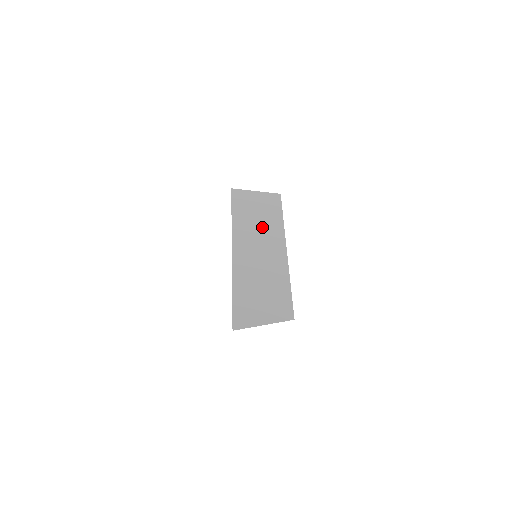
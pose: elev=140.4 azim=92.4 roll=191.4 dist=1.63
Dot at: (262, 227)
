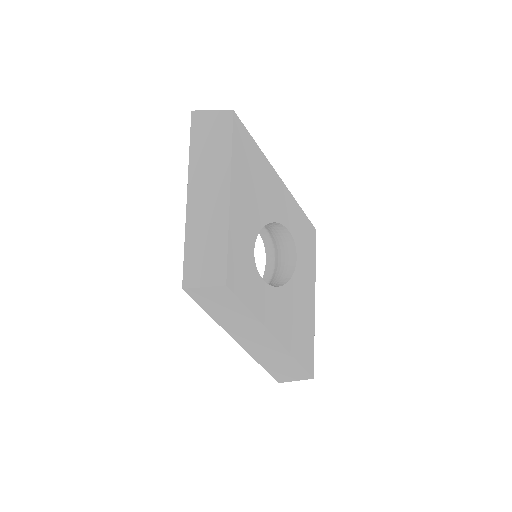
Dot at: occluded
